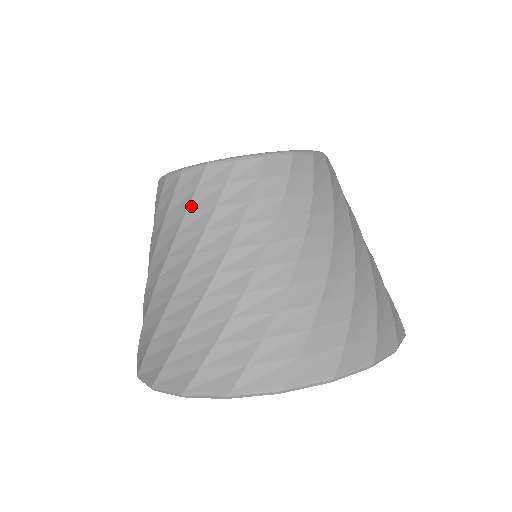
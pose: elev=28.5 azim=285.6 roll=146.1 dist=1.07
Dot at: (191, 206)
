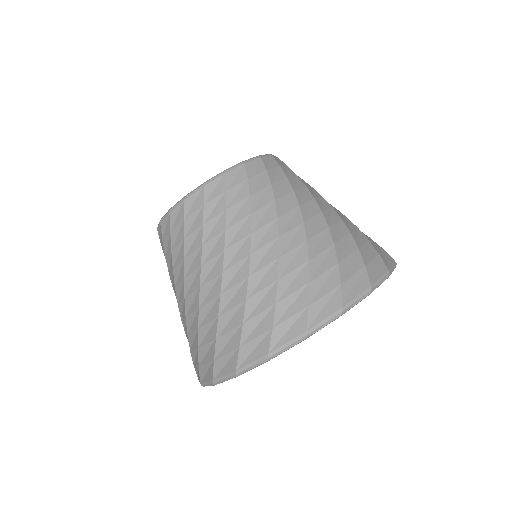
Dot at: (186, 233)
